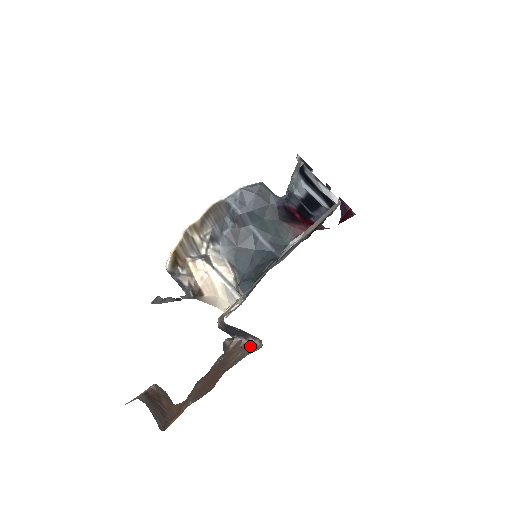
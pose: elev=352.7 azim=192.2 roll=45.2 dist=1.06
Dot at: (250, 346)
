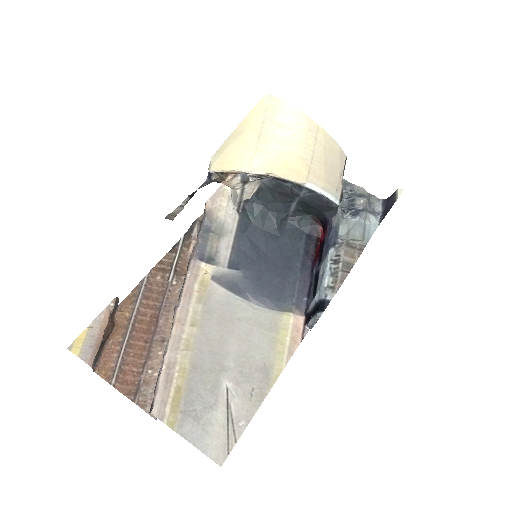
Dot at: occluded
